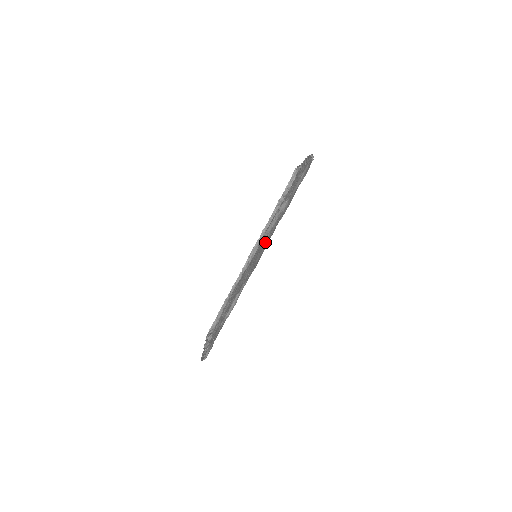
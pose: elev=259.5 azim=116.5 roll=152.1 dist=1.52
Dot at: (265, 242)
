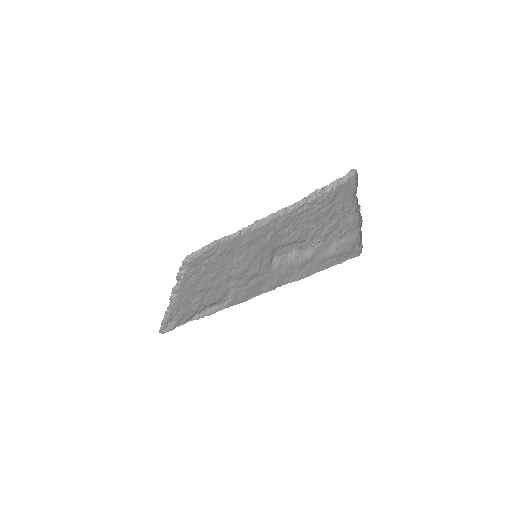
Dot at: (268, 270)
